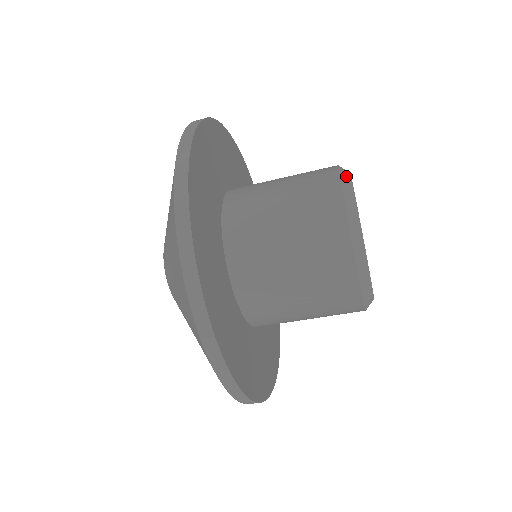
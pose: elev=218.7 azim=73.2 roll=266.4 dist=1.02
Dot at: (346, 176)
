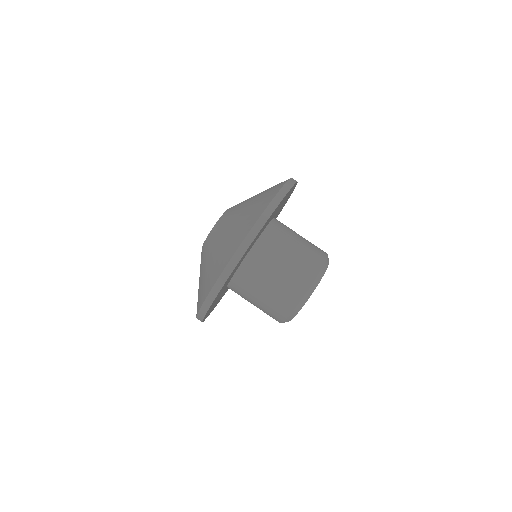
Dot at: occluded
